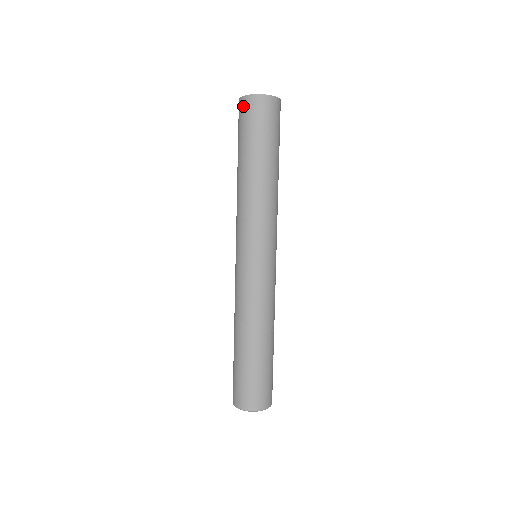
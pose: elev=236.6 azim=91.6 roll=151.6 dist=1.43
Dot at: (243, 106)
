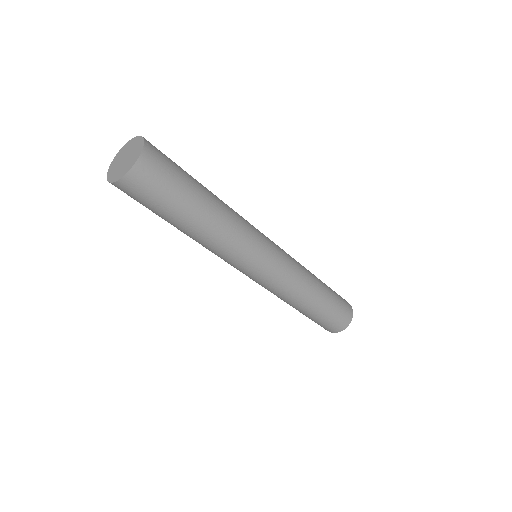
Dot at: (122, 190)
